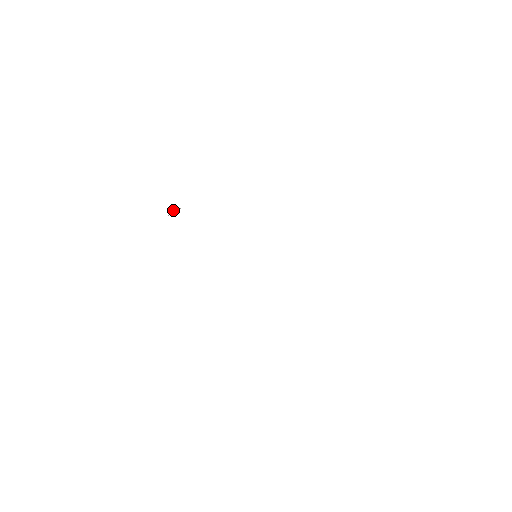
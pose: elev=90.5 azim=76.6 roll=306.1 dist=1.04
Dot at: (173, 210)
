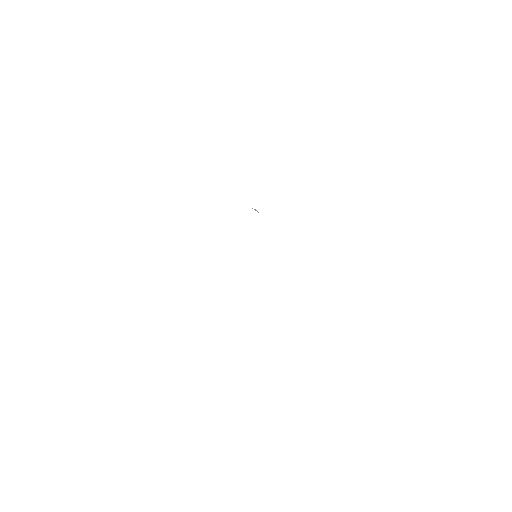
Dot at: (256, 210)
